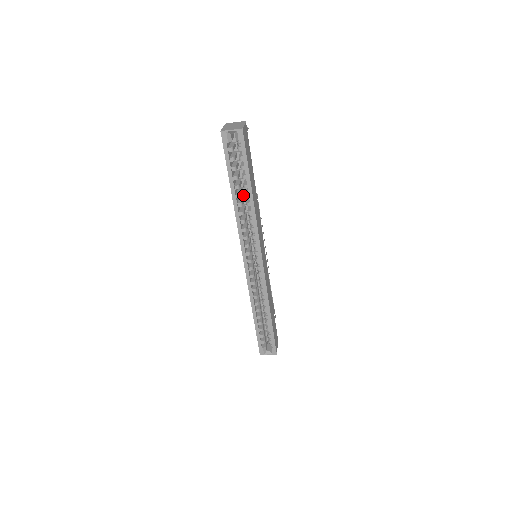
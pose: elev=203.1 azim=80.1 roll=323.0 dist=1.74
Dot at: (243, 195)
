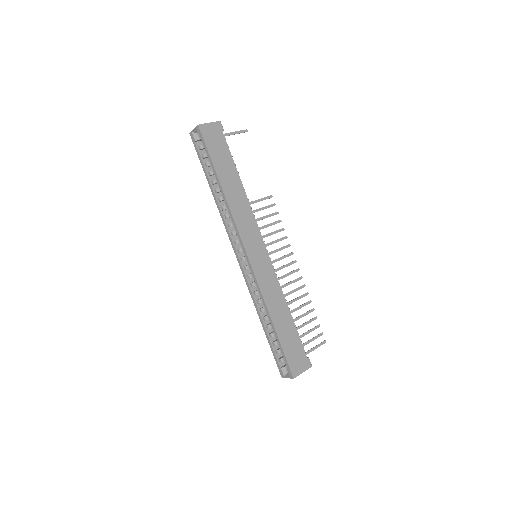
Dot at: occluded
